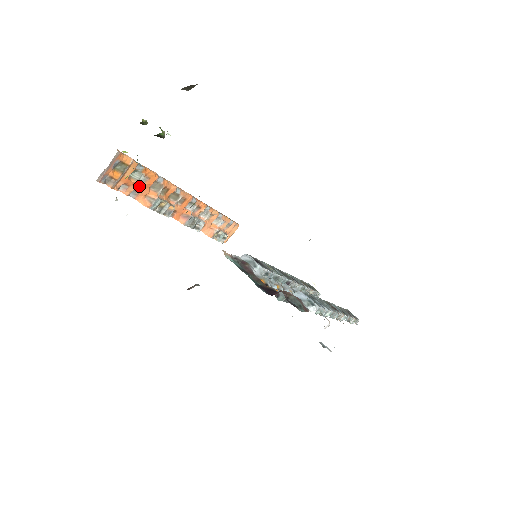
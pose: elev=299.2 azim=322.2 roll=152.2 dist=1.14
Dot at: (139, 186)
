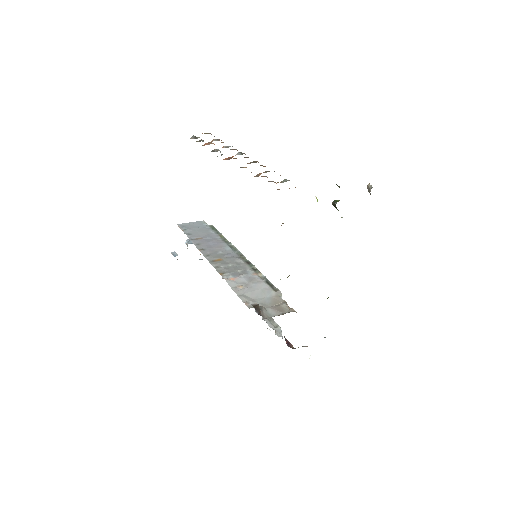
Dot at: occluded
